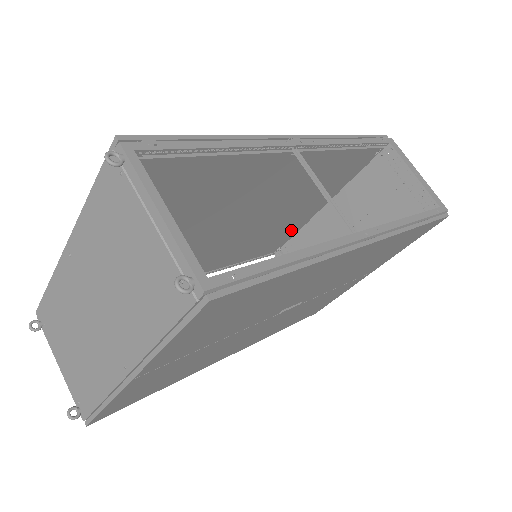
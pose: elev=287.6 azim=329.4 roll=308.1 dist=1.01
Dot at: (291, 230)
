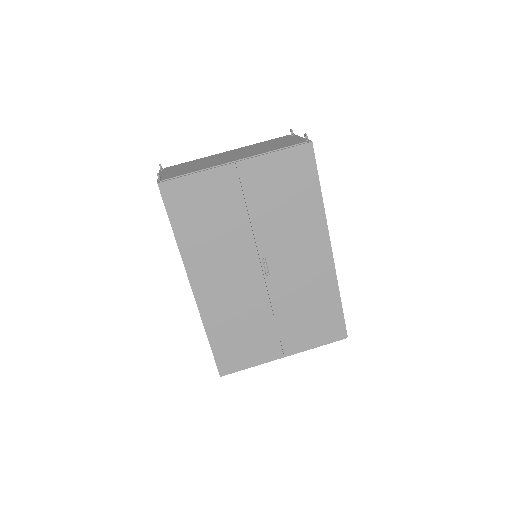
Dot at: occluded
